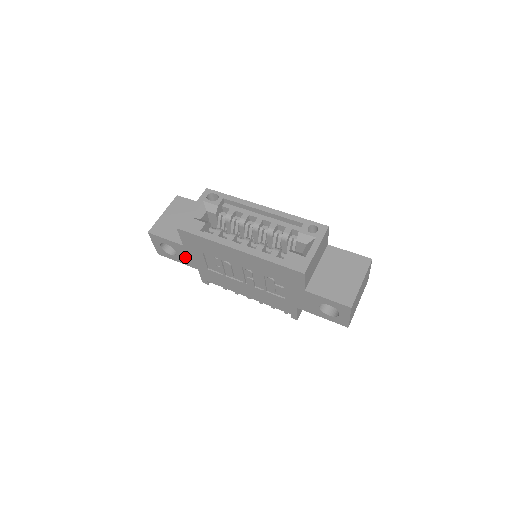
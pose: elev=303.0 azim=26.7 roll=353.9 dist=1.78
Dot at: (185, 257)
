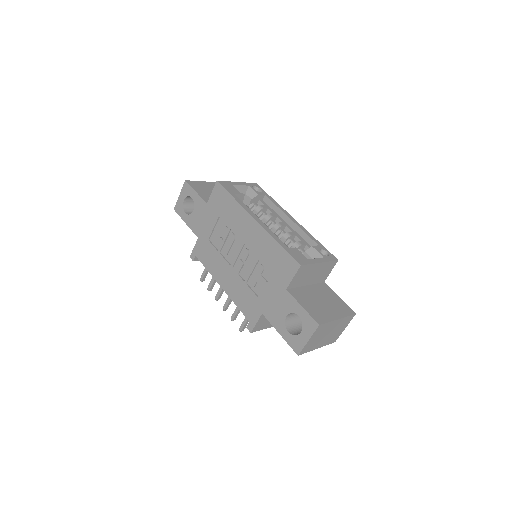
Dot at: (197, 219)
